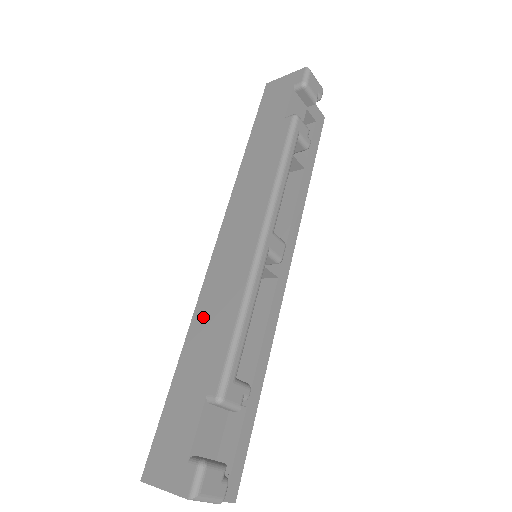
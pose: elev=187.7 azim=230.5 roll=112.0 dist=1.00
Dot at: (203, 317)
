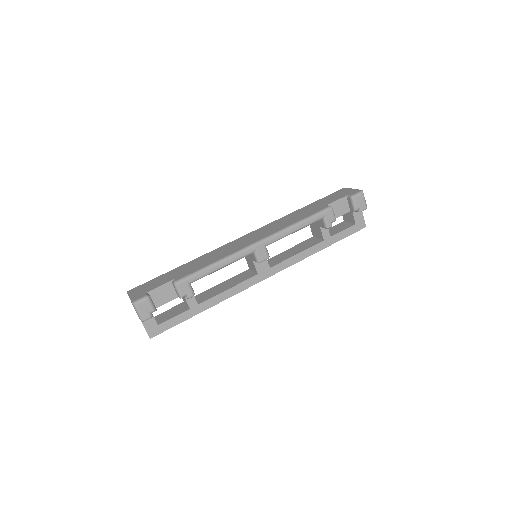
Dot at: (206, 257)
